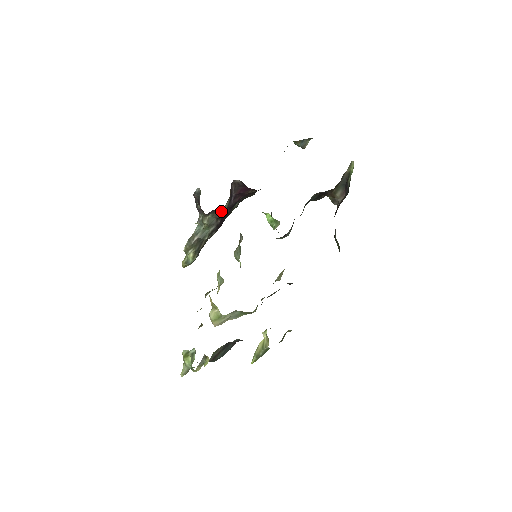
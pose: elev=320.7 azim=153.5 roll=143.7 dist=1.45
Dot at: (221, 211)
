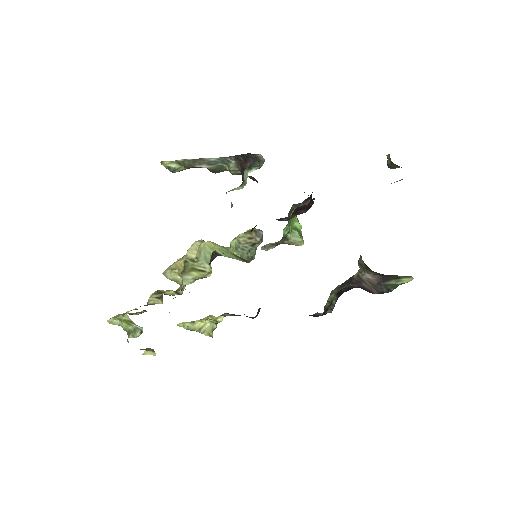
Dot at: occluded
